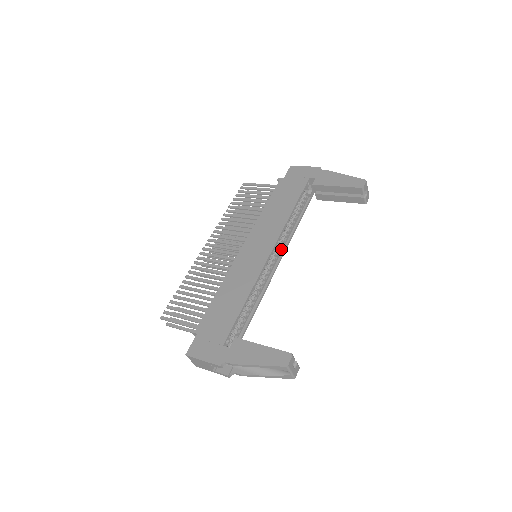
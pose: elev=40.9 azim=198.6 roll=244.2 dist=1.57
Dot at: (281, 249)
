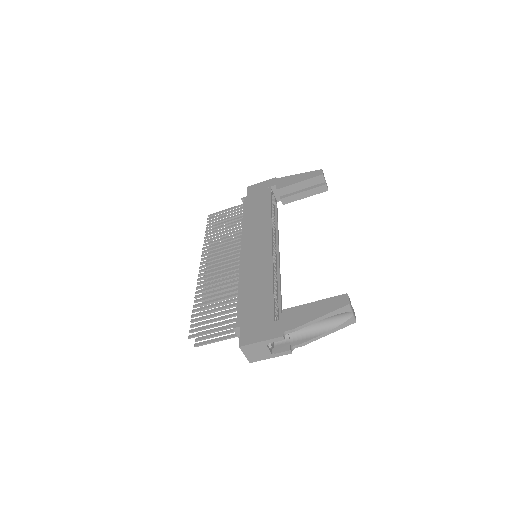
Dot at: (275, 245)
